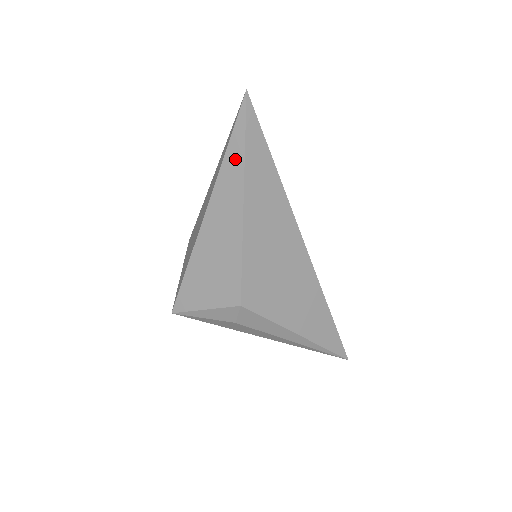
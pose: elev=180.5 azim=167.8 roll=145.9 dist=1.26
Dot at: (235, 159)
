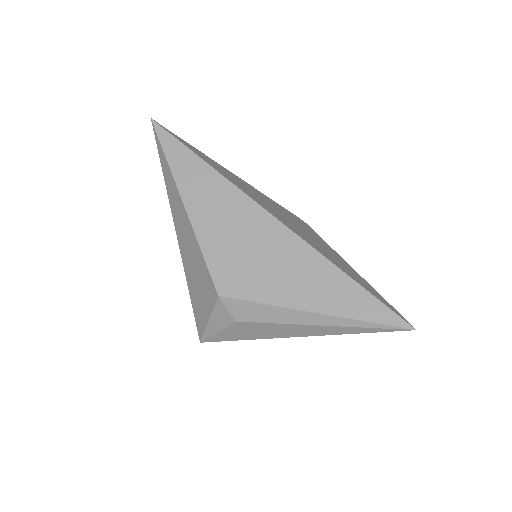
Dot at: (167, 173)
